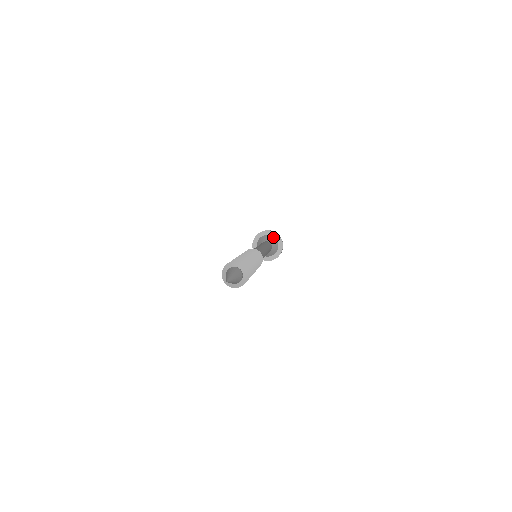
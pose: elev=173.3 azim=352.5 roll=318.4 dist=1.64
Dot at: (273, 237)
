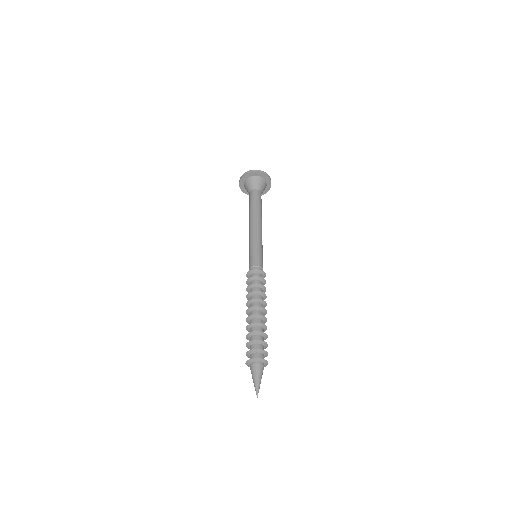
Dot at: (262, 178)
